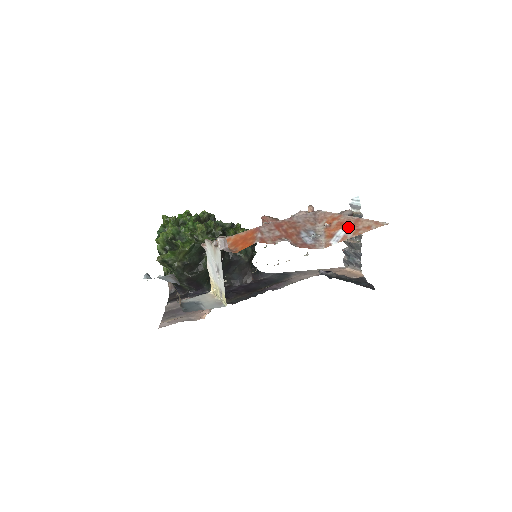
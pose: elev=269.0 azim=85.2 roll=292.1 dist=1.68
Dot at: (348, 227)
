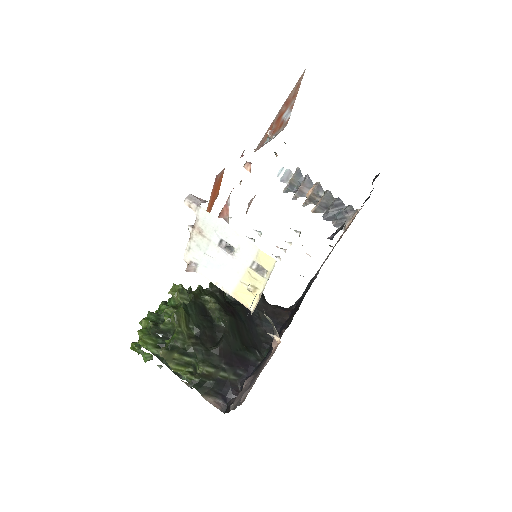
Dot at: (285, 108)
